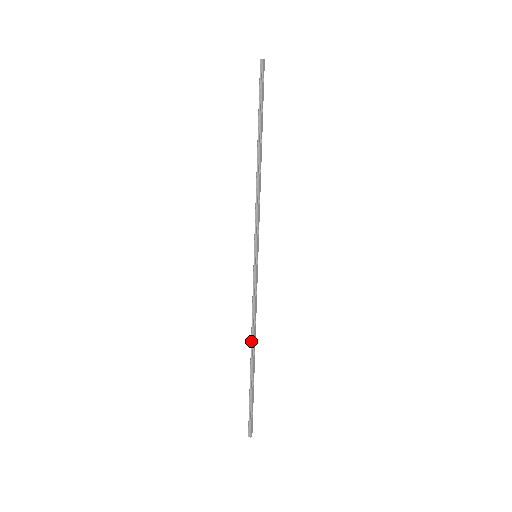
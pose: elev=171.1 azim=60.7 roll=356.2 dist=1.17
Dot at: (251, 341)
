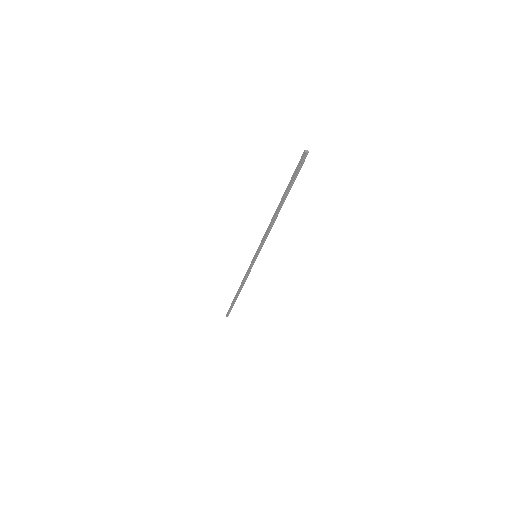
Dot at: (241, 289)
